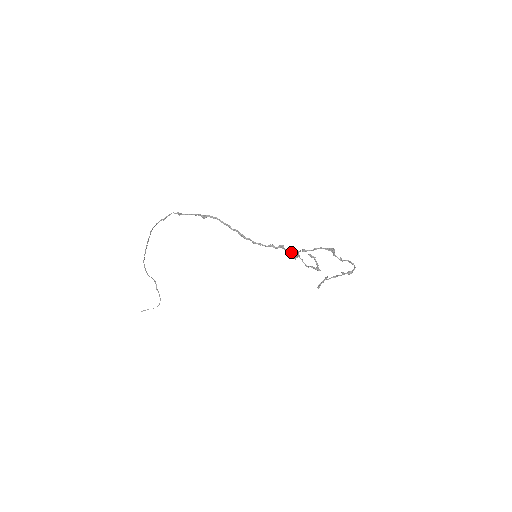
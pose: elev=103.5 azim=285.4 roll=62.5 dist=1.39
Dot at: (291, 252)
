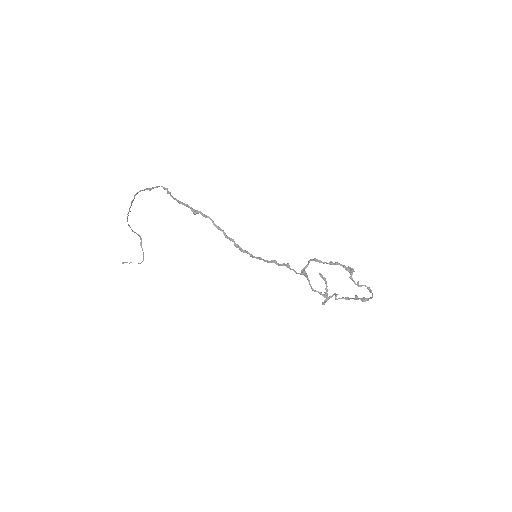
Dot at: (297, 273)
